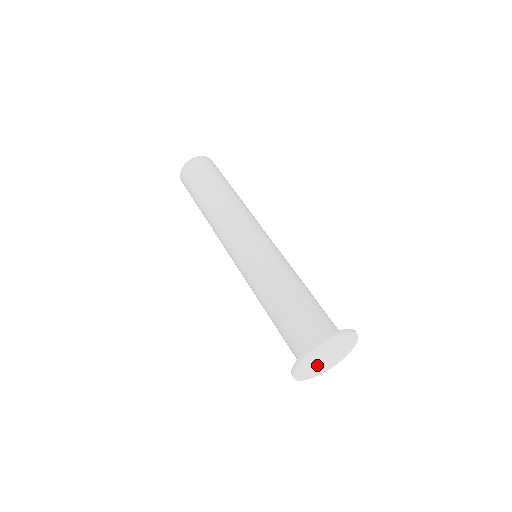
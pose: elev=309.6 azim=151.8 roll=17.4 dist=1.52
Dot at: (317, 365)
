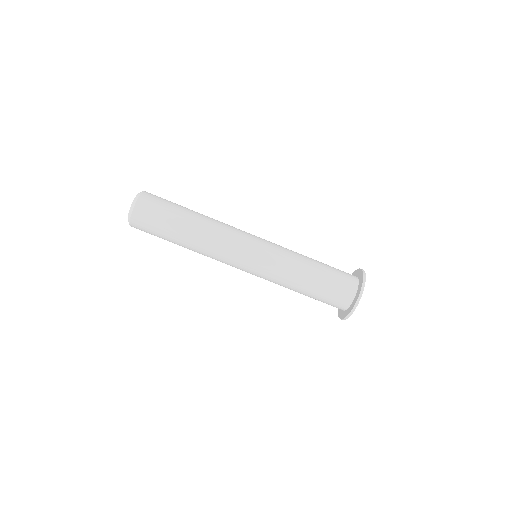
Dot at: occluded
